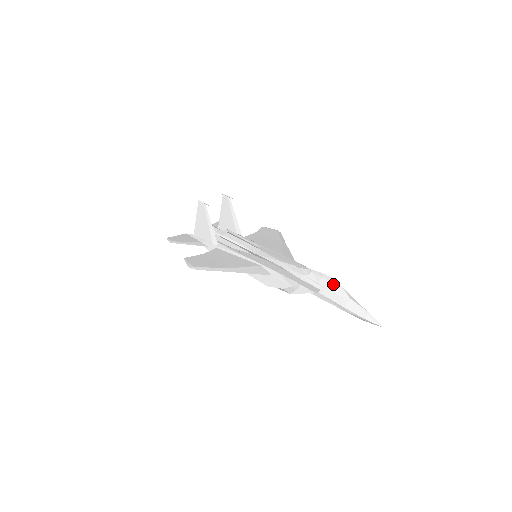
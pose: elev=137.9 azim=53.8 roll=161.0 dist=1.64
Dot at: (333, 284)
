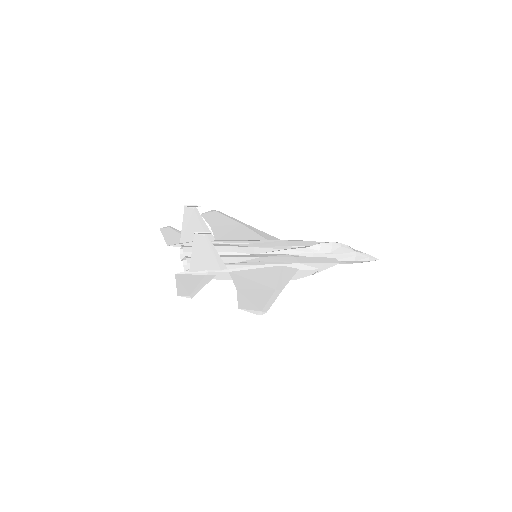
Dot at: (342, 247)
